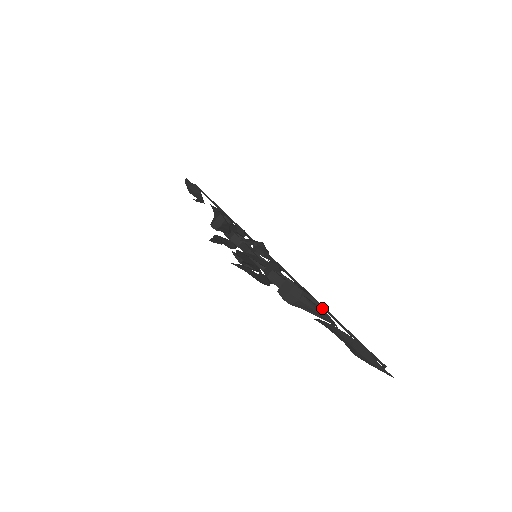
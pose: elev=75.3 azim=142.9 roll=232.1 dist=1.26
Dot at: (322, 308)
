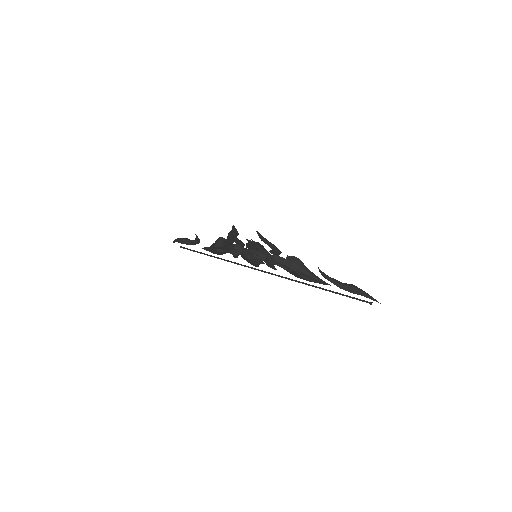
Dot at: (315, 275)
